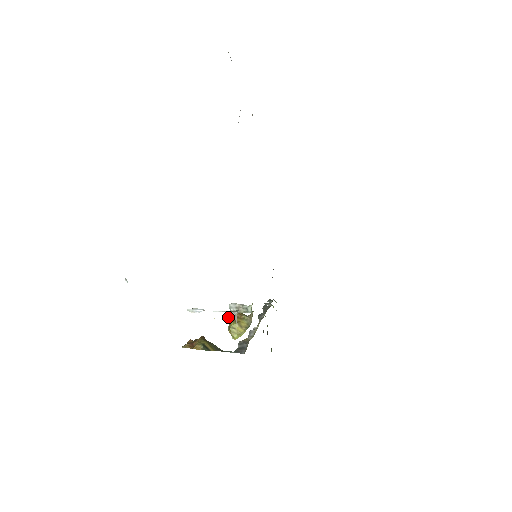
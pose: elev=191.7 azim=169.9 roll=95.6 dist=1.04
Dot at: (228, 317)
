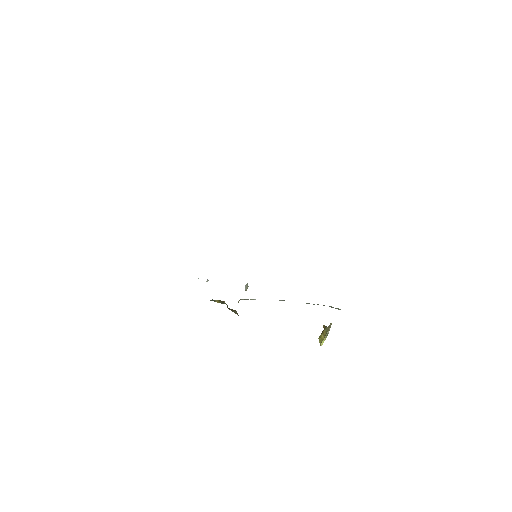
Dot at: occluded
